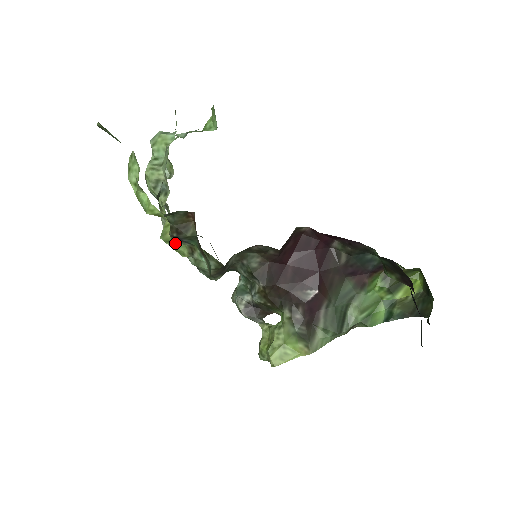
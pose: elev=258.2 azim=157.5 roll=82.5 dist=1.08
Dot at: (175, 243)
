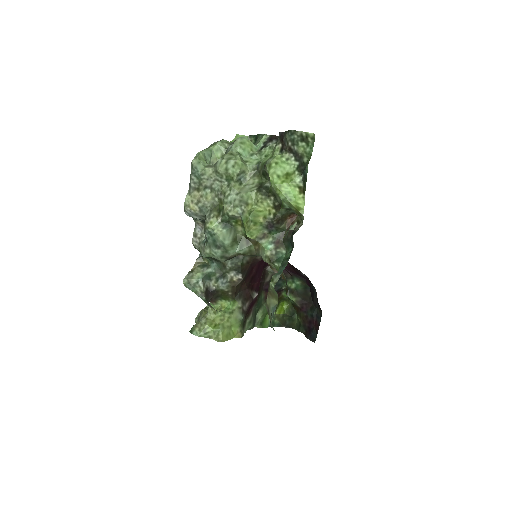
Dot at: (256, 226)
